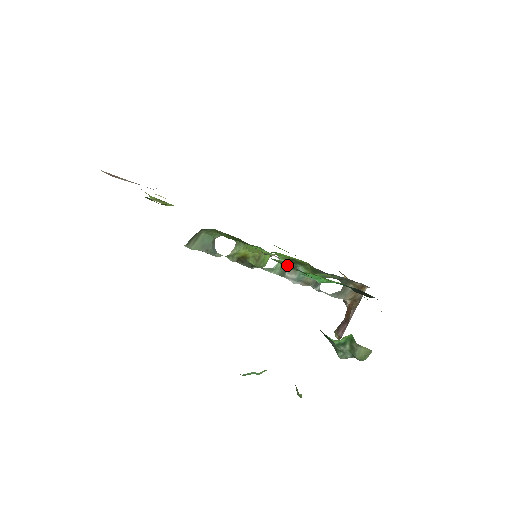
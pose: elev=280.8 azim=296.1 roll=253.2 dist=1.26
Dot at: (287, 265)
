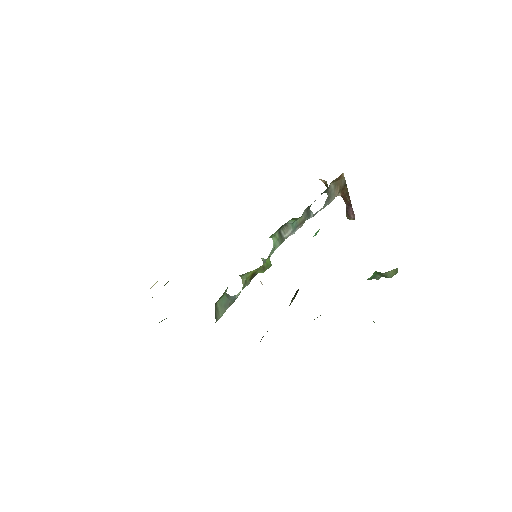
Dot at: (279, 232)
